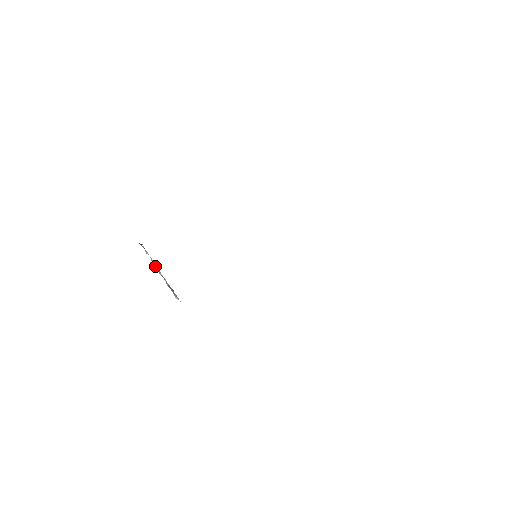
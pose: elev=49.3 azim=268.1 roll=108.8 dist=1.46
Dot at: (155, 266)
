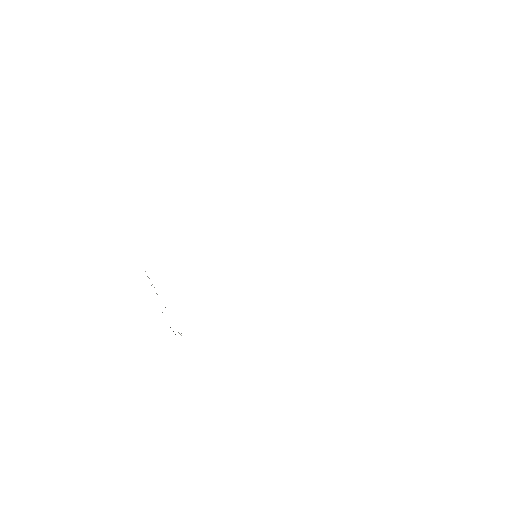
Dot at: occluded
